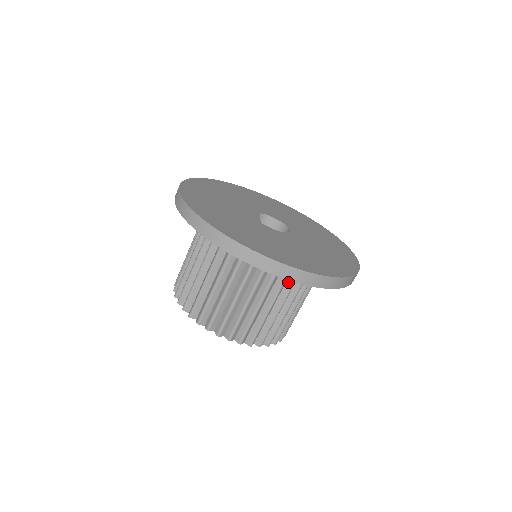
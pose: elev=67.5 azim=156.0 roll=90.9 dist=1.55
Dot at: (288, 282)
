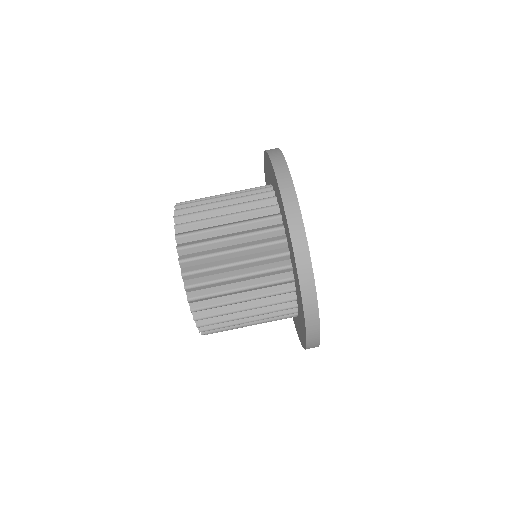
Dot at: occluded
